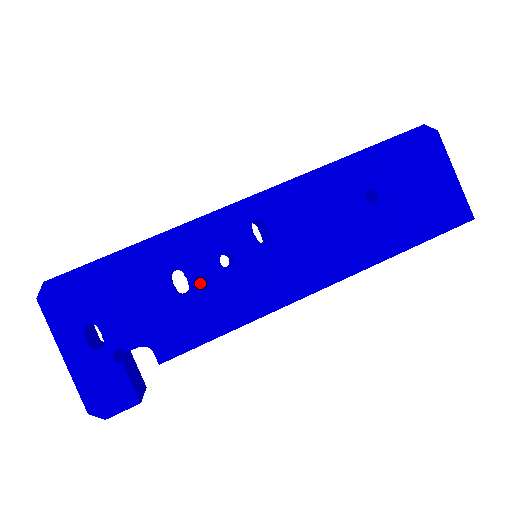
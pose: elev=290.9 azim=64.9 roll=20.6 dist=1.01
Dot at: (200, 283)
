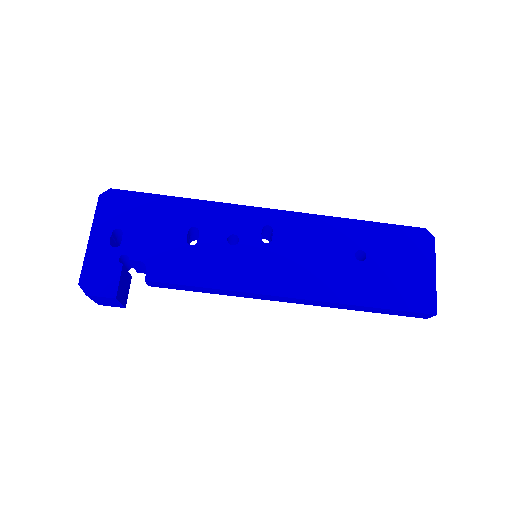
Dot at: (206, 244)
